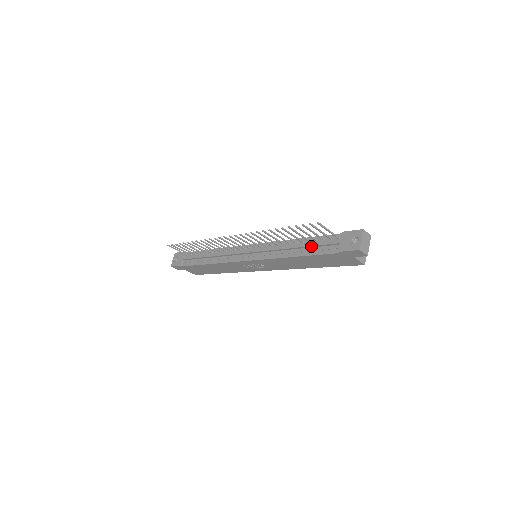
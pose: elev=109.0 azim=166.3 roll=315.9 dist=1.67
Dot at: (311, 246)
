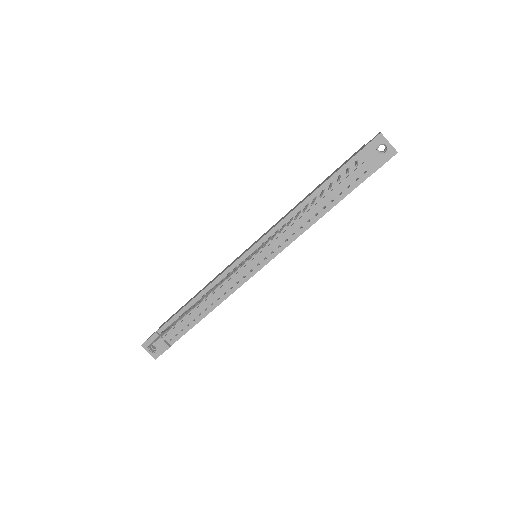
Dot at: (334, 193)
